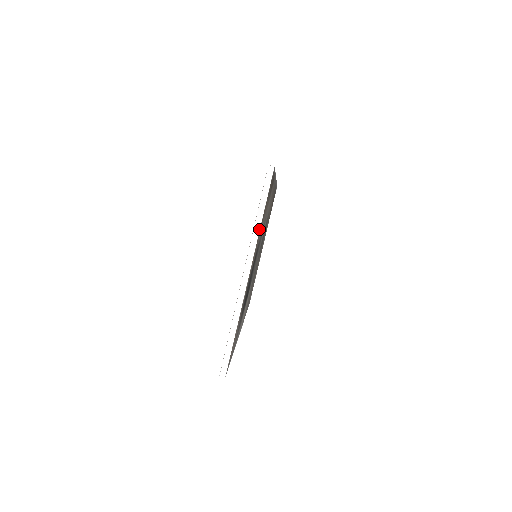
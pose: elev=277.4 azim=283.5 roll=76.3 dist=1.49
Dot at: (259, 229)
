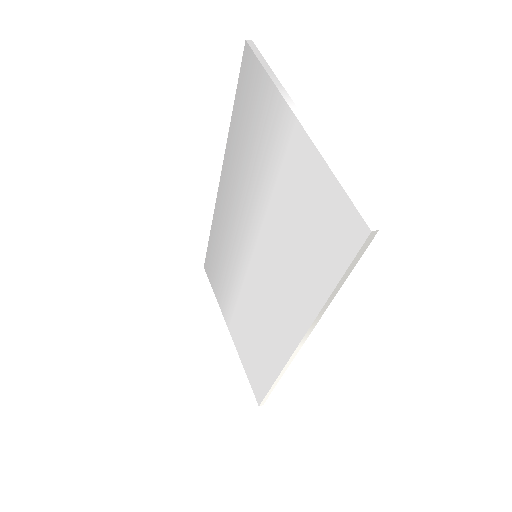
Dot at: (280, 83)
